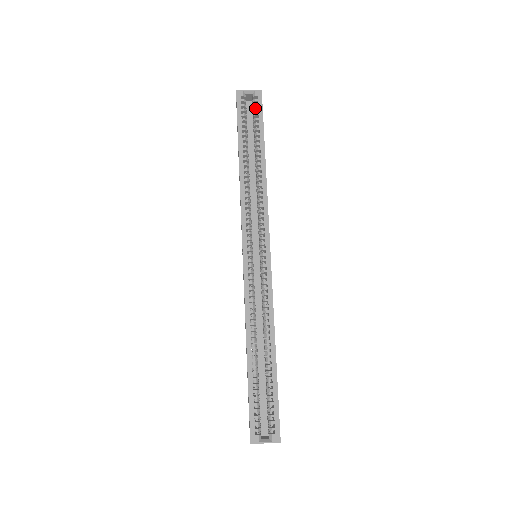
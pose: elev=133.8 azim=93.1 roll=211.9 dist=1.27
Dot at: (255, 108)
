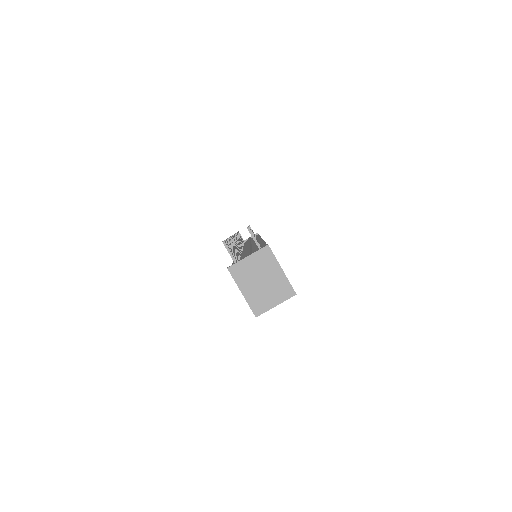
Dot at: occluded
